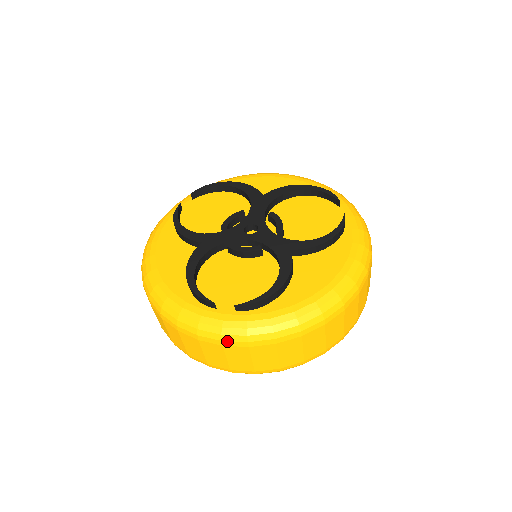
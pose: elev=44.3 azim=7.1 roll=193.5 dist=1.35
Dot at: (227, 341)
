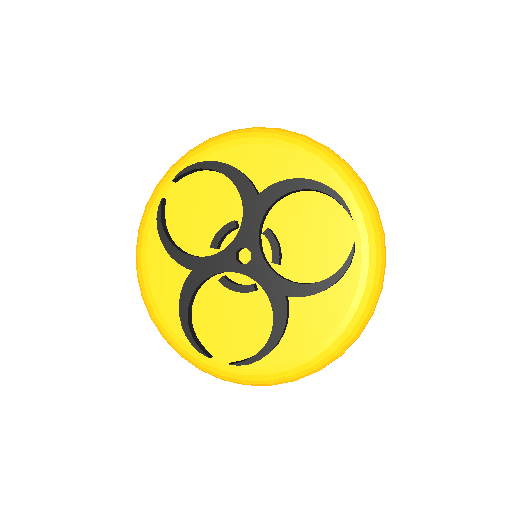
Dot at: occluded
